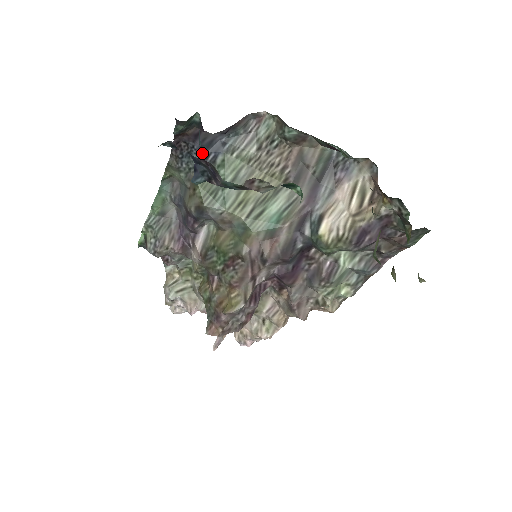
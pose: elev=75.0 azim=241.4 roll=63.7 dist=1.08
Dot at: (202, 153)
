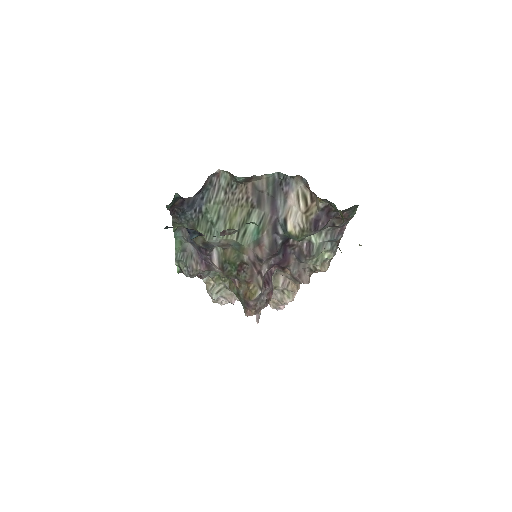
Dot at: (191, 210)
